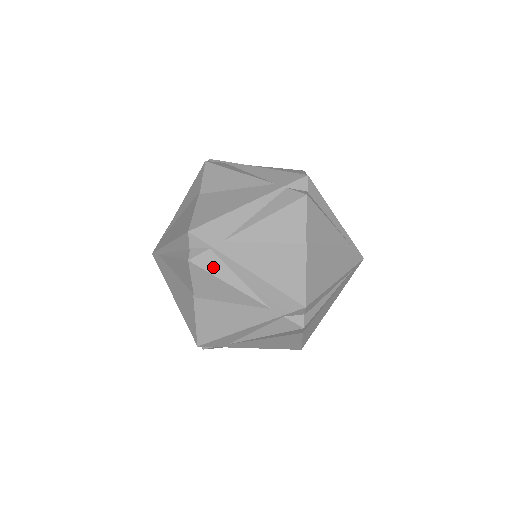
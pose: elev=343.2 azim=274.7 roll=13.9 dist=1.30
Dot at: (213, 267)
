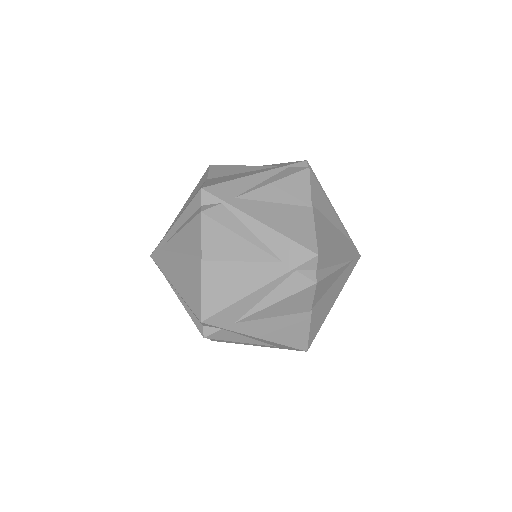
Dot at: (225, 219)
